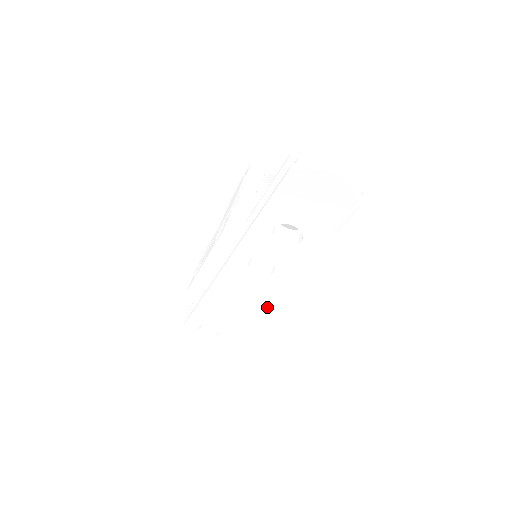
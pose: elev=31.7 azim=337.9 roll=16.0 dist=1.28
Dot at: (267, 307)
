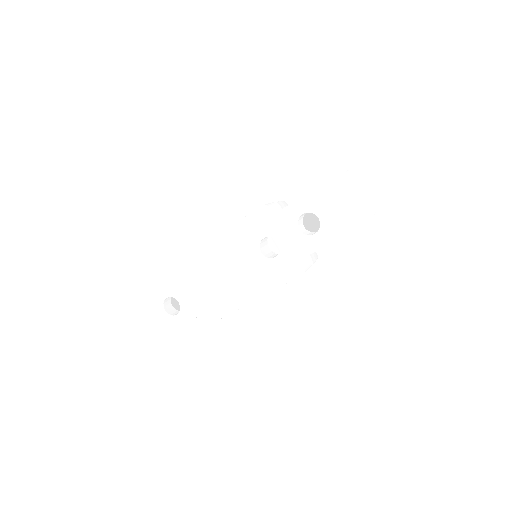
Dot at: (241, 298)
